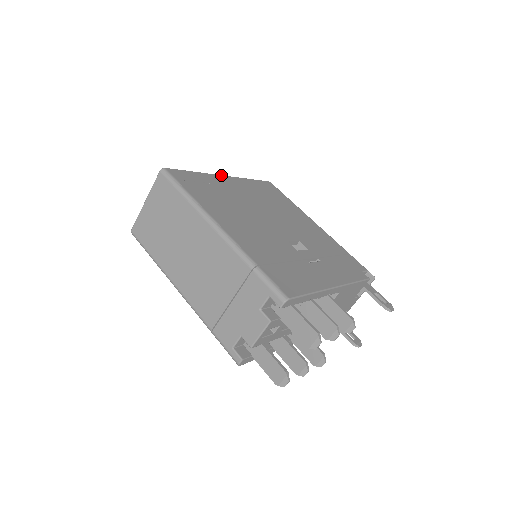
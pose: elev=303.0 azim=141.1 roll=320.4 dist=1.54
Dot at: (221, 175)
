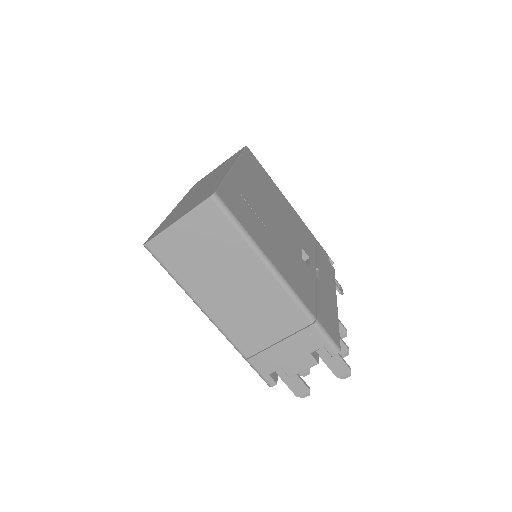
Dot at: (233, 166)
